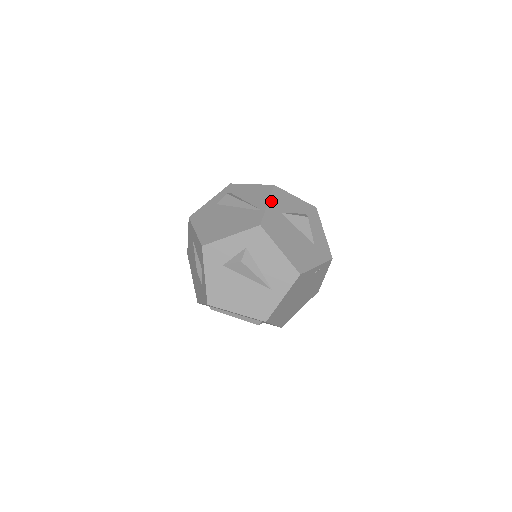
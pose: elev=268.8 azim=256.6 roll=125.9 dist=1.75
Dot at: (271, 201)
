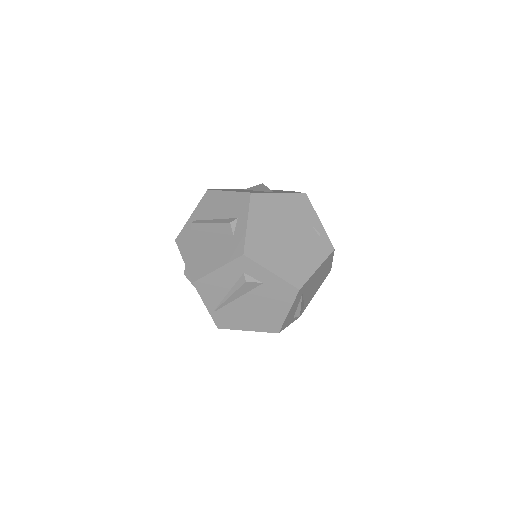
Dot at: occluded
